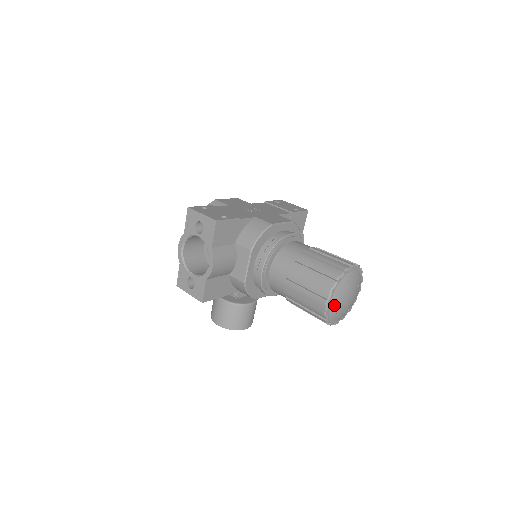
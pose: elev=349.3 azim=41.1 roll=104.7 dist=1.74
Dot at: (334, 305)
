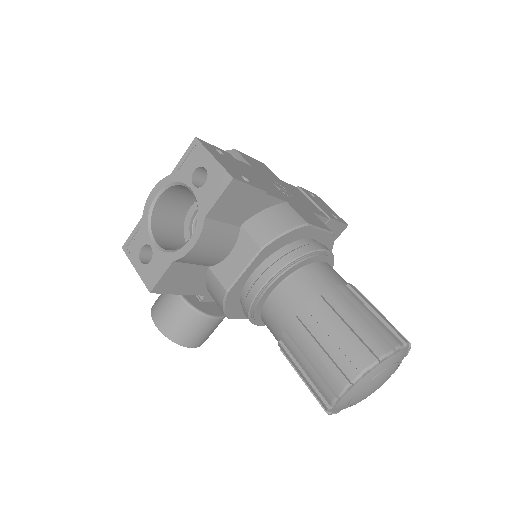
Dot at: (354, 392)
